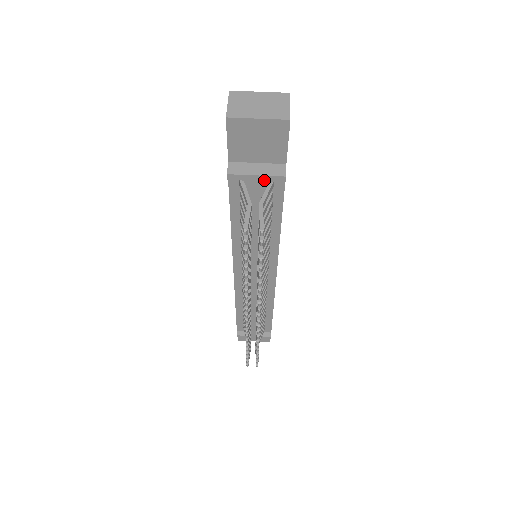
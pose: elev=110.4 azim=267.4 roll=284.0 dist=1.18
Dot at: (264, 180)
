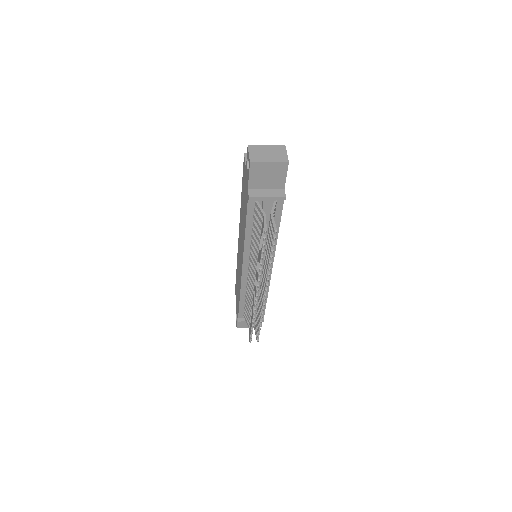
Dot at: (272, 200)
